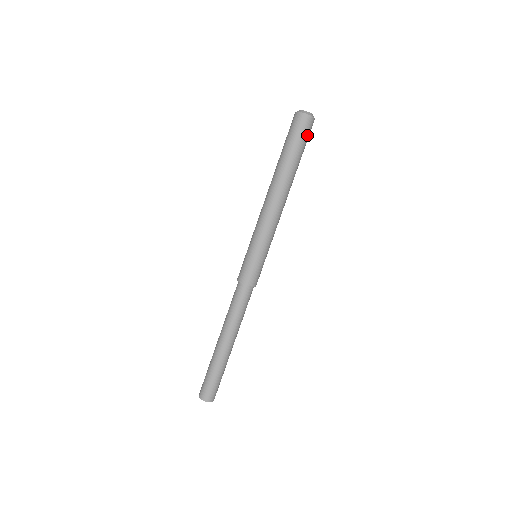
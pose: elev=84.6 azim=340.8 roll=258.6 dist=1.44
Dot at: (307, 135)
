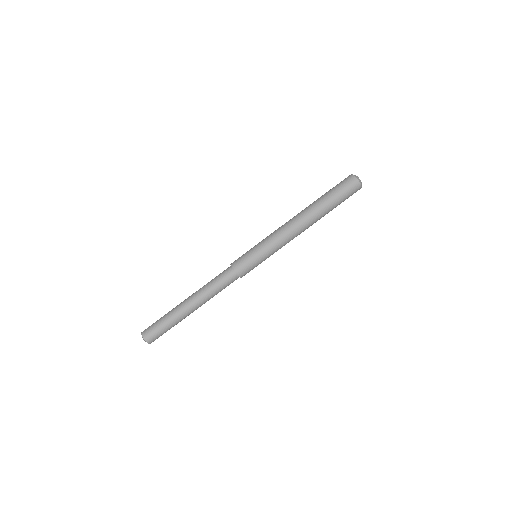
Dot at: occluded
